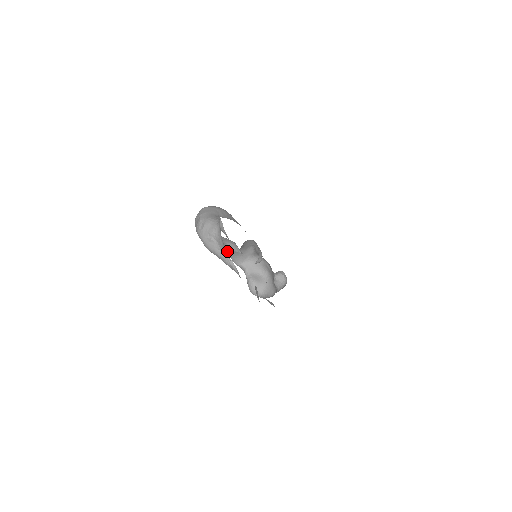
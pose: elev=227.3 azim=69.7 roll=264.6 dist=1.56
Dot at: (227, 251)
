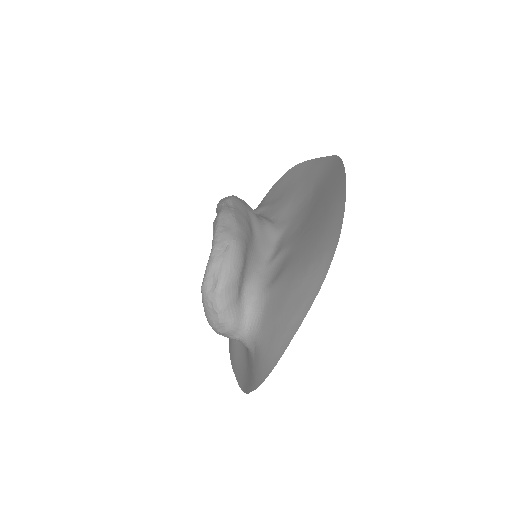
Dot at: occluded
